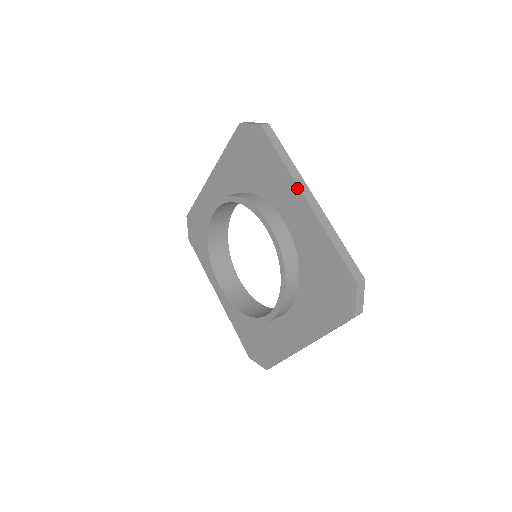
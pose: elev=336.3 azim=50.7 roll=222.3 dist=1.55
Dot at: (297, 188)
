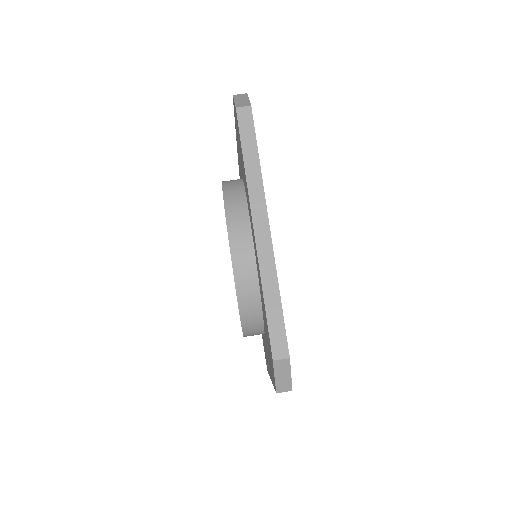
Dot at: (271, 380)
